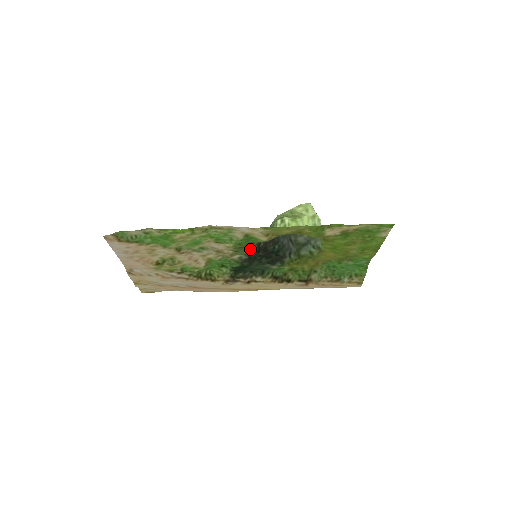
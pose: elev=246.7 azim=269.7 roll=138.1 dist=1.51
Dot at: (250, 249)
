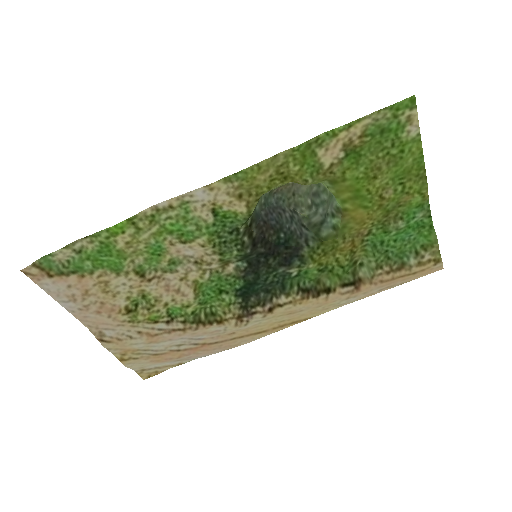
Dot at: (238, 242)
